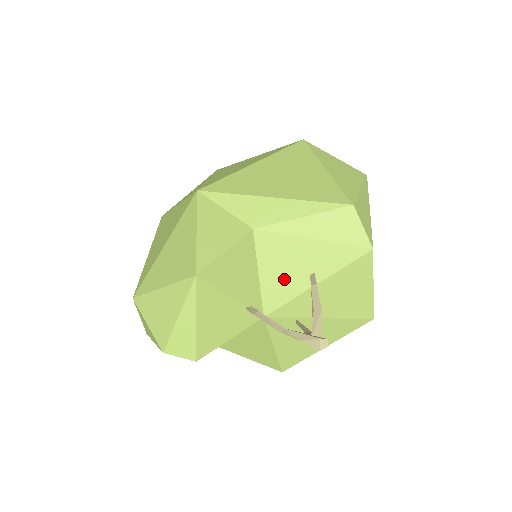
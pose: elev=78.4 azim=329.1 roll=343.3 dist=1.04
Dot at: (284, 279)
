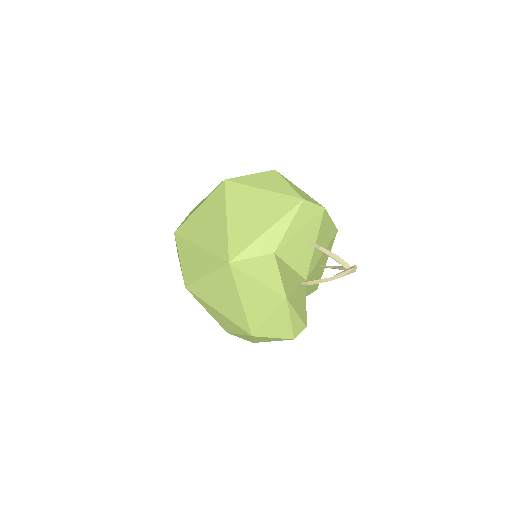
Dot at: (302, 257)
